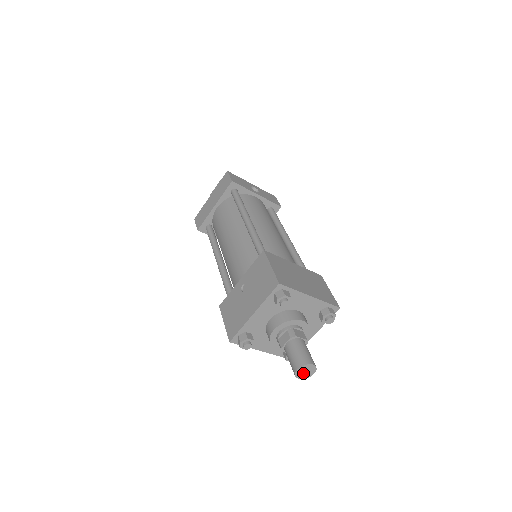
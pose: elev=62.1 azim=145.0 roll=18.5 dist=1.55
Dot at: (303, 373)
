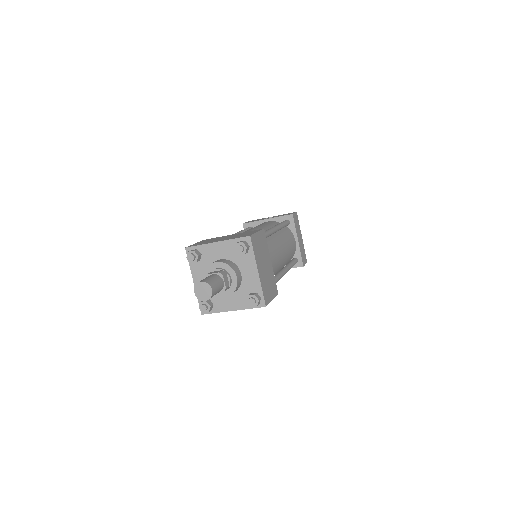
Dot at: (203, 294)
